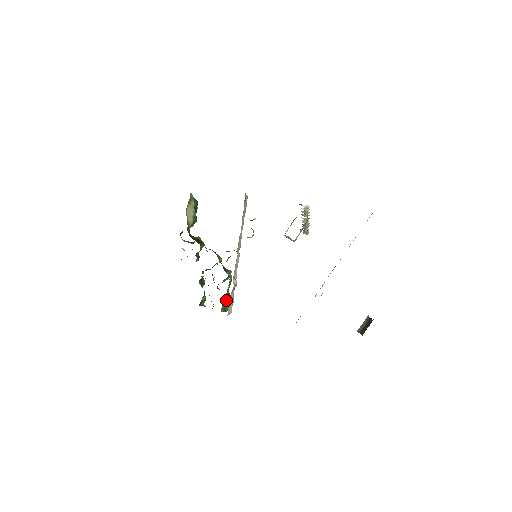
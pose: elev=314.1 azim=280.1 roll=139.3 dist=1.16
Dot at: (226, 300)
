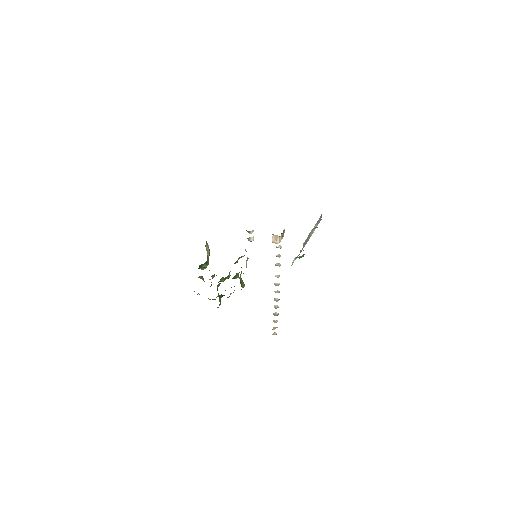
Dot at: (241, 278)
